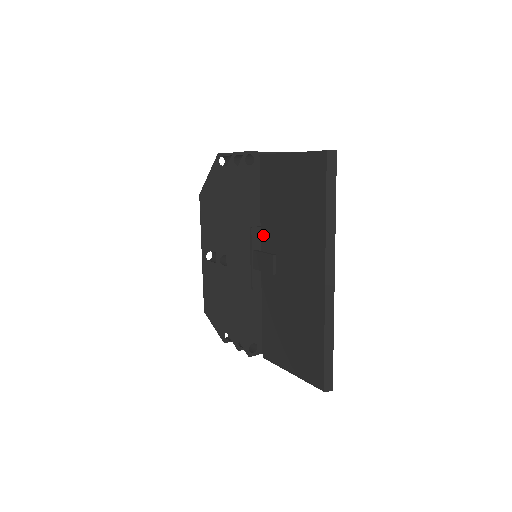
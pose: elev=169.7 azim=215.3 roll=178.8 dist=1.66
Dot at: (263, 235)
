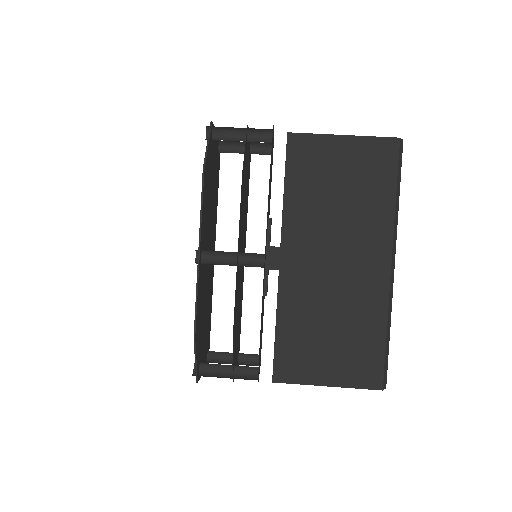
Dot at: (287, 227)
